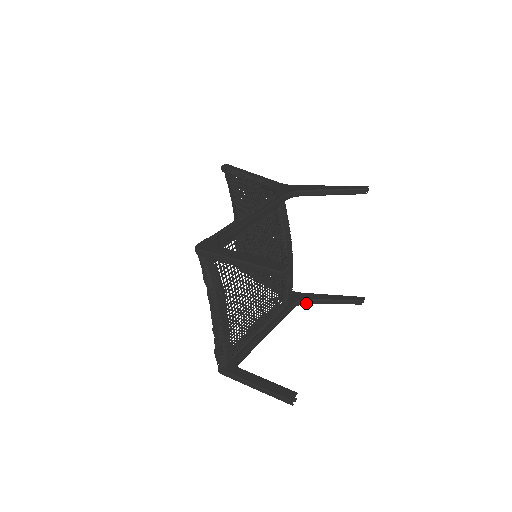
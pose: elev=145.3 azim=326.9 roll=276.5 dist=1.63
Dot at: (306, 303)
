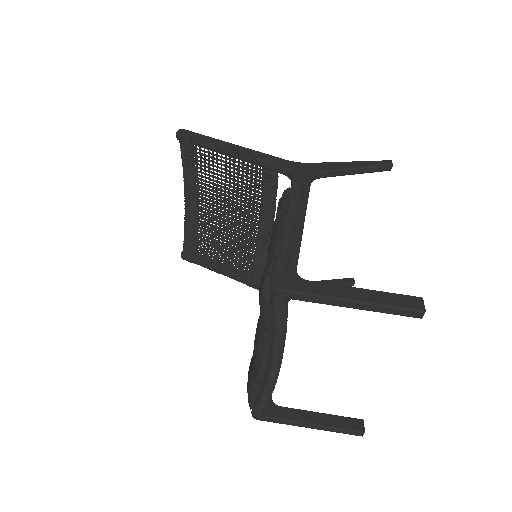
Dot at: occluded
